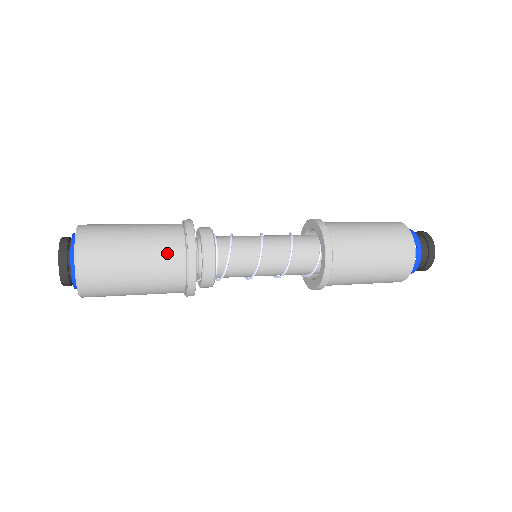
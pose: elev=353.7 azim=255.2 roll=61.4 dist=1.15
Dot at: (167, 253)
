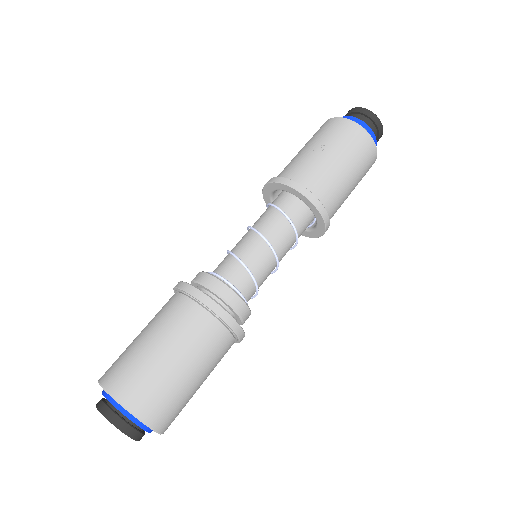
Dot at: occluded
